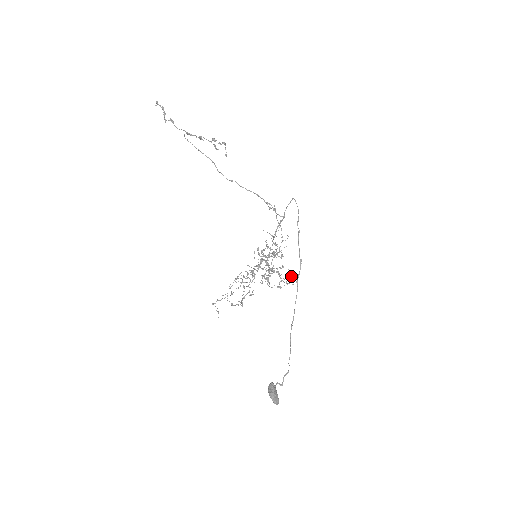
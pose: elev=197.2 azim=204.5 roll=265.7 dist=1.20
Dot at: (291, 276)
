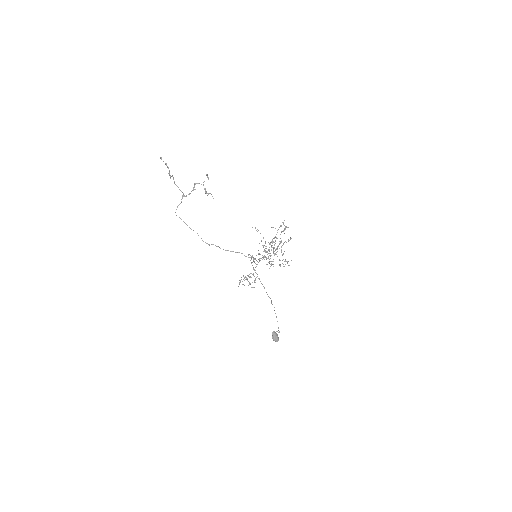
Dot at: occluded
